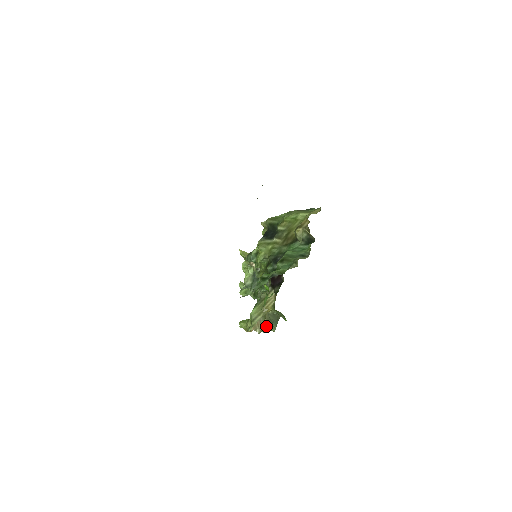
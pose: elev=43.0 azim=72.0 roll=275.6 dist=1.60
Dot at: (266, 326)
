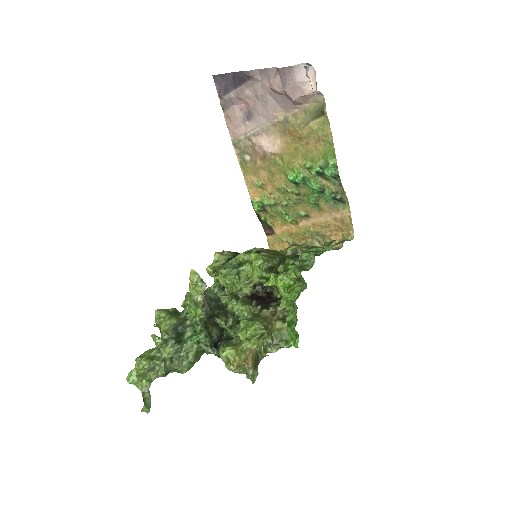
Dot at: (256, 361)
